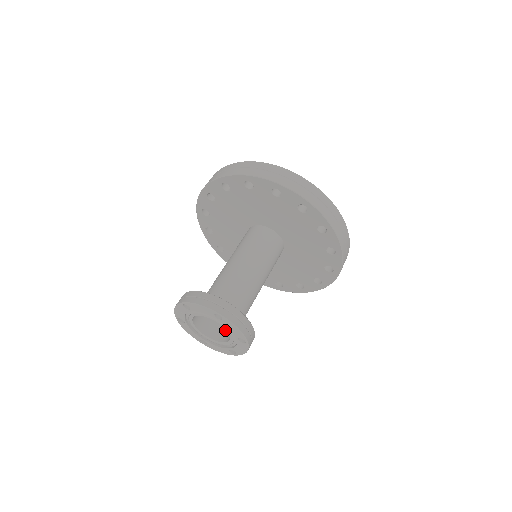
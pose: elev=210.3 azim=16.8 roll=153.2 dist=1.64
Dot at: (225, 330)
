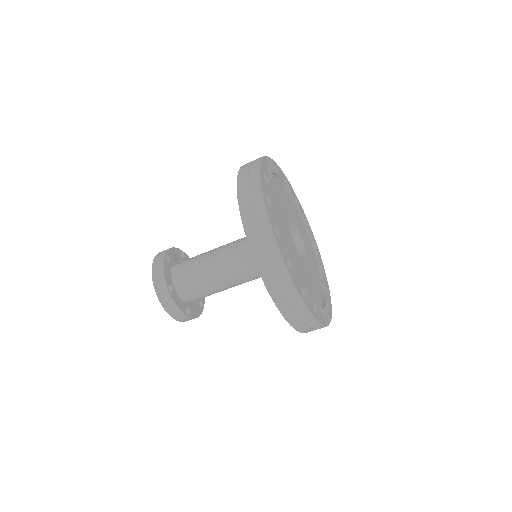
Dot at: occluded
